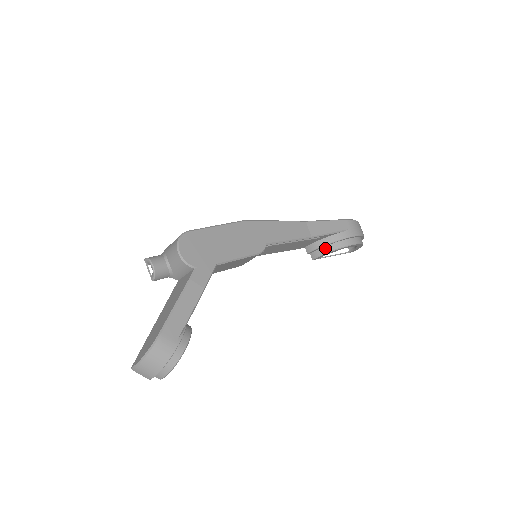
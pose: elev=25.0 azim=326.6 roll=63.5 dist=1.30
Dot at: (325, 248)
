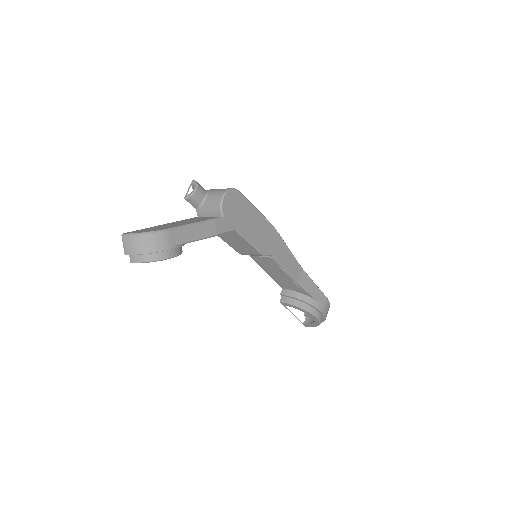
Dot at: (296, 301)
